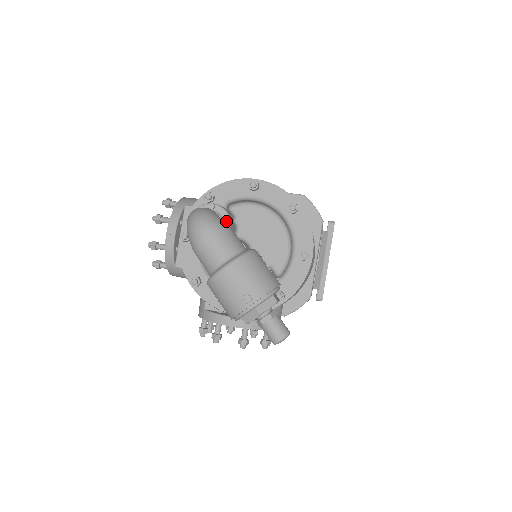
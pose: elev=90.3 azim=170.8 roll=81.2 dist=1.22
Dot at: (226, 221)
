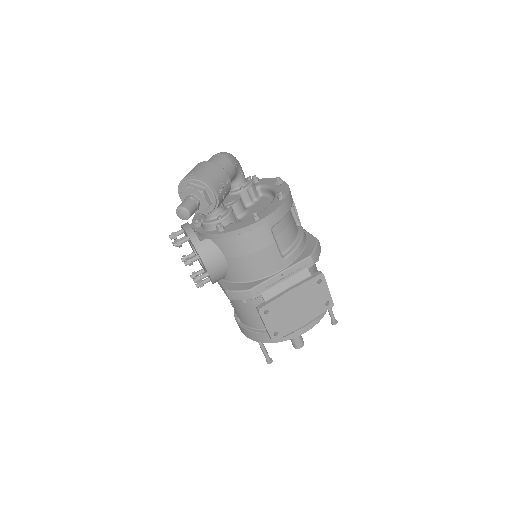
Dot at: (246, 186)
